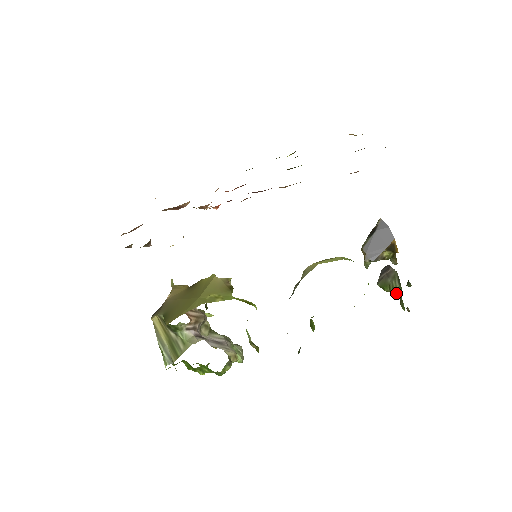
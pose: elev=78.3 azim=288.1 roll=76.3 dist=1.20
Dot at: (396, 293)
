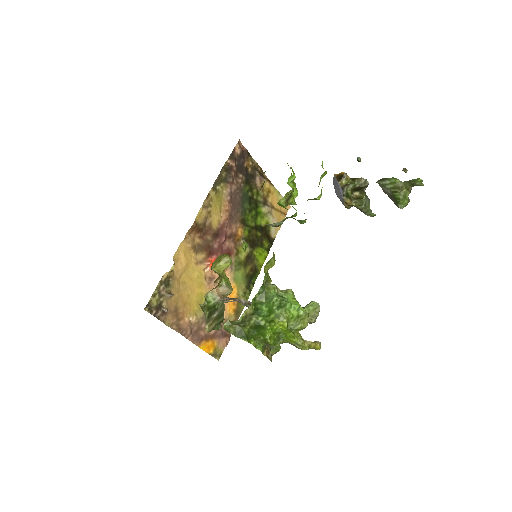
Dot at: (398, 185)
